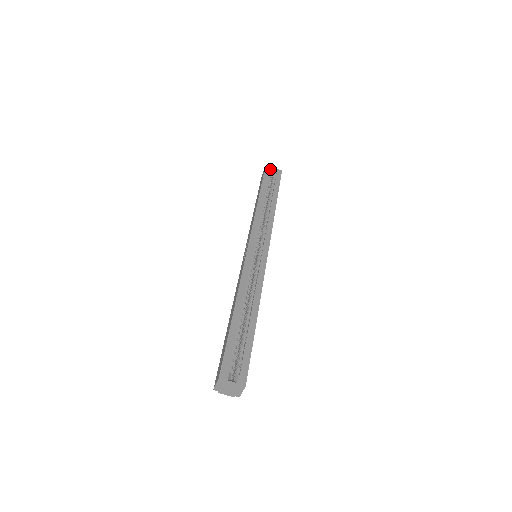
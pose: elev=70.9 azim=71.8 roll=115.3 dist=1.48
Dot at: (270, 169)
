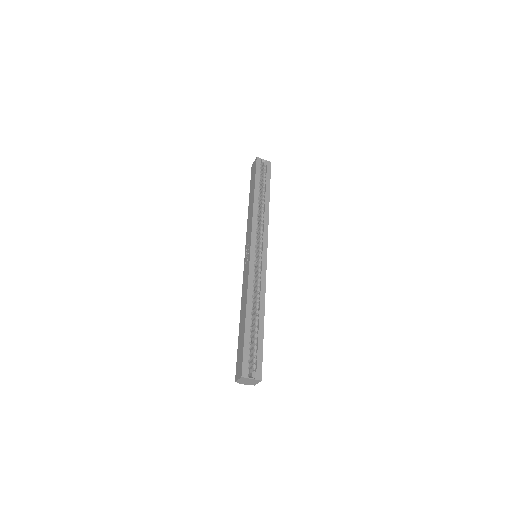
Dot at: (261, 161)
